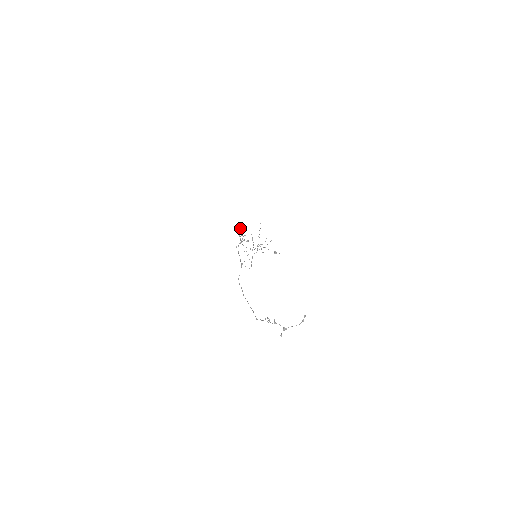
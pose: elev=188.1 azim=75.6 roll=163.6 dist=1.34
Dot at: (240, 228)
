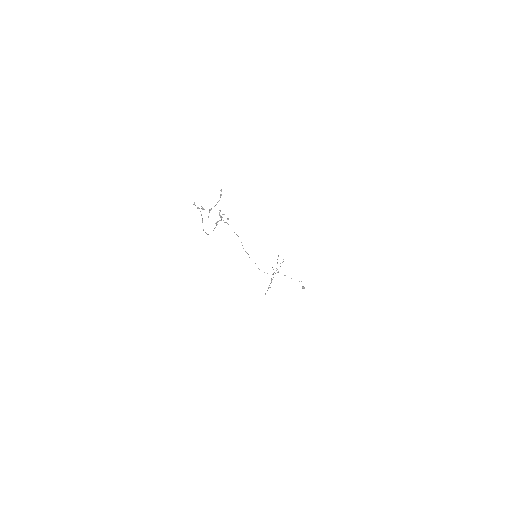
Dot at: (220, 210)
